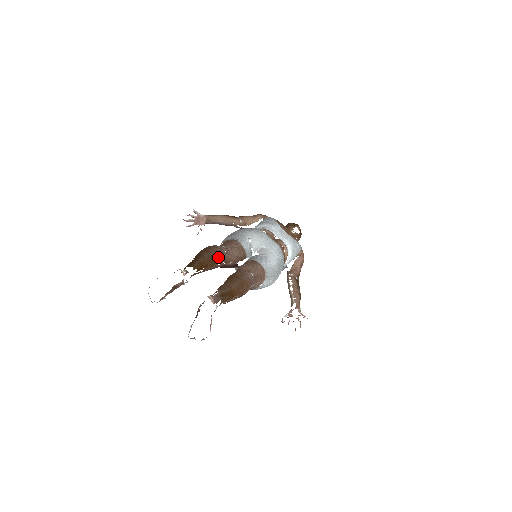
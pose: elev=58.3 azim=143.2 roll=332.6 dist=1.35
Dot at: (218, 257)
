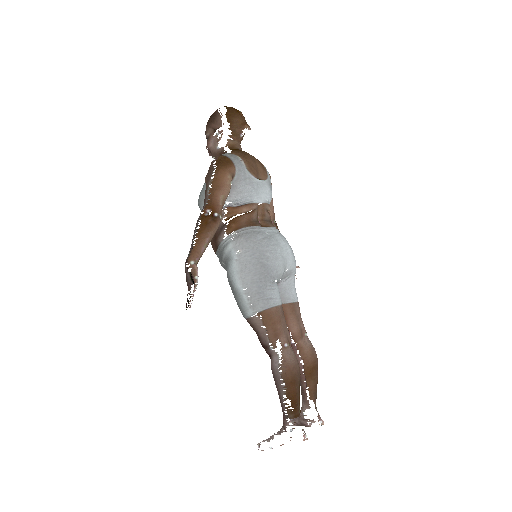
Dot at: occluded
